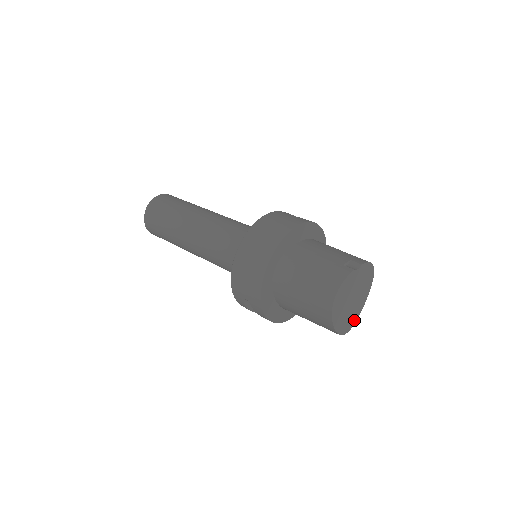
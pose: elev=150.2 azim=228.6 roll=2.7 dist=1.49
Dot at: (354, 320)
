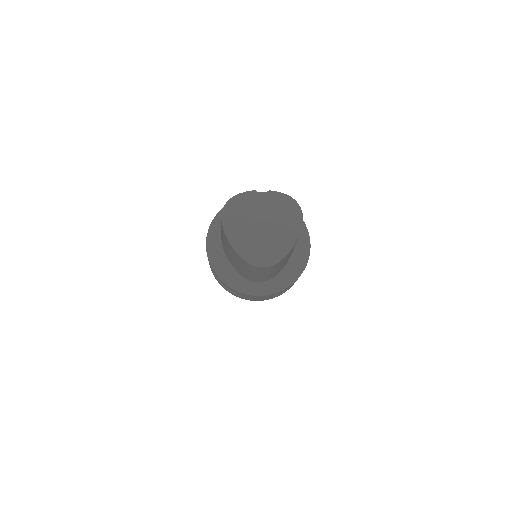
Dot at: (275, 258)
